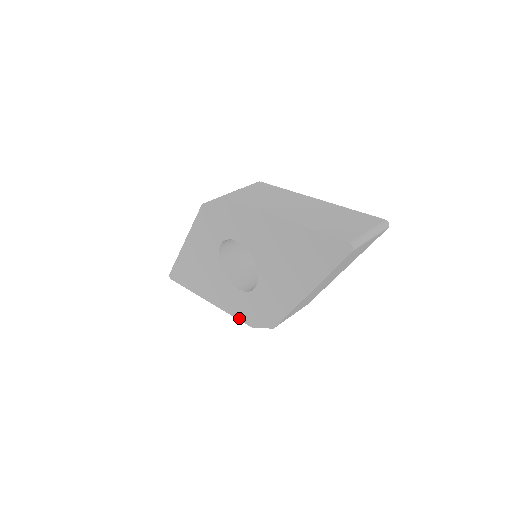
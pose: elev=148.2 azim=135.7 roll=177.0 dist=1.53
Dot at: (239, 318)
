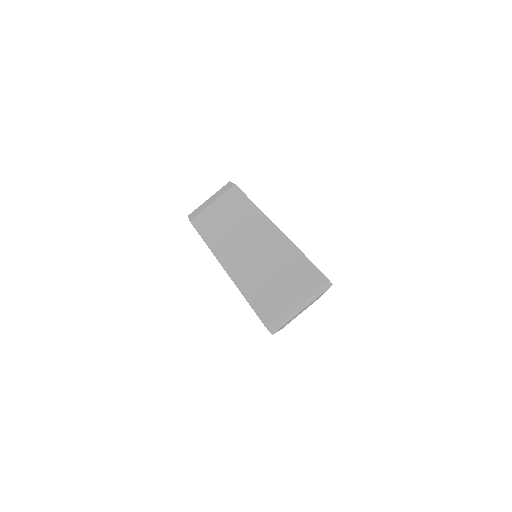
Dot at: occluded
